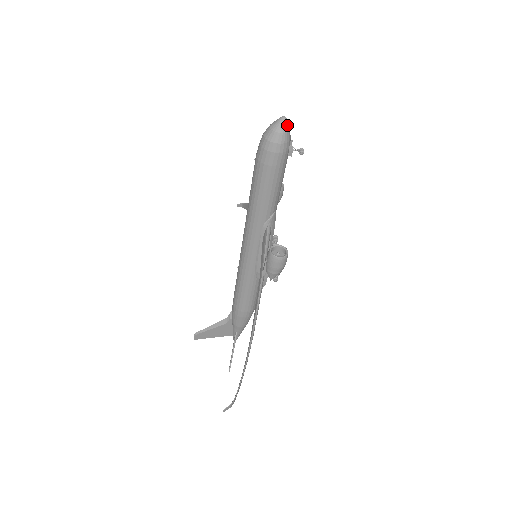
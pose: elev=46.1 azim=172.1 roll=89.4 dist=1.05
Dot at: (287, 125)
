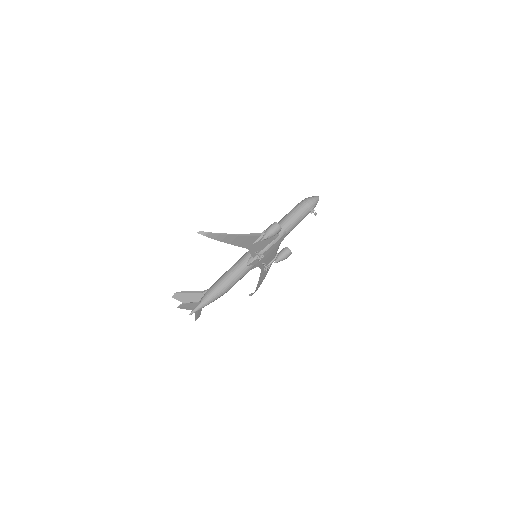
Dot at: (318, 199)
